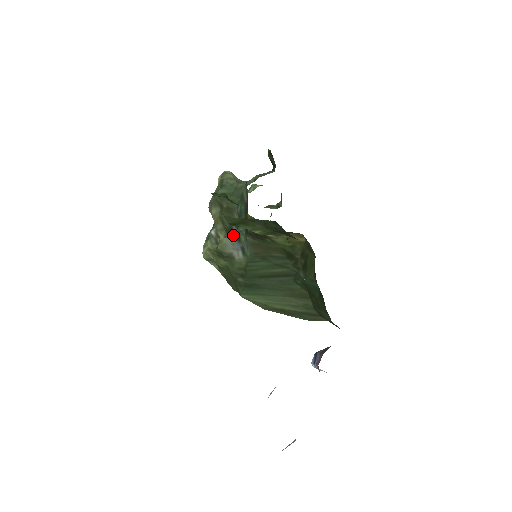
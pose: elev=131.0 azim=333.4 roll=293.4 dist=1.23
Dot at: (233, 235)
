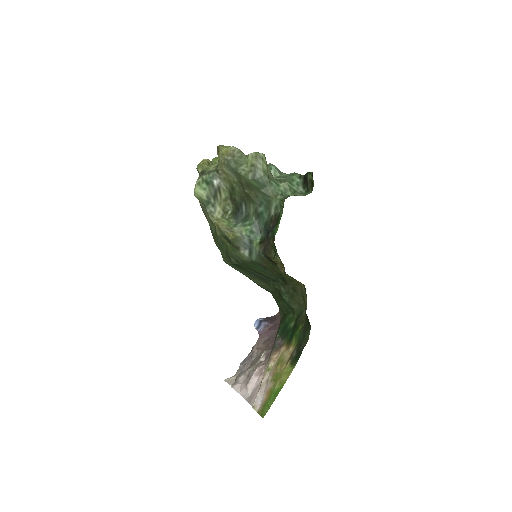
Dot at: (246, 231)
